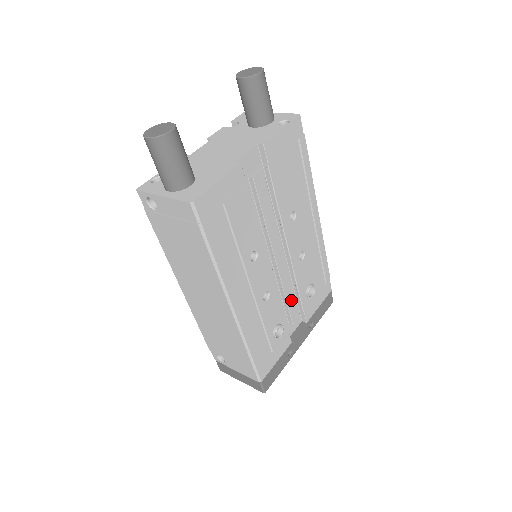
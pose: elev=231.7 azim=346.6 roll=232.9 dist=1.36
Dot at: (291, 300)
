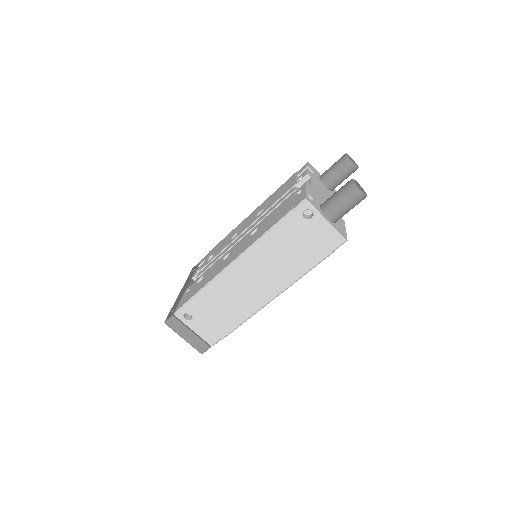
Dot at: occluded
